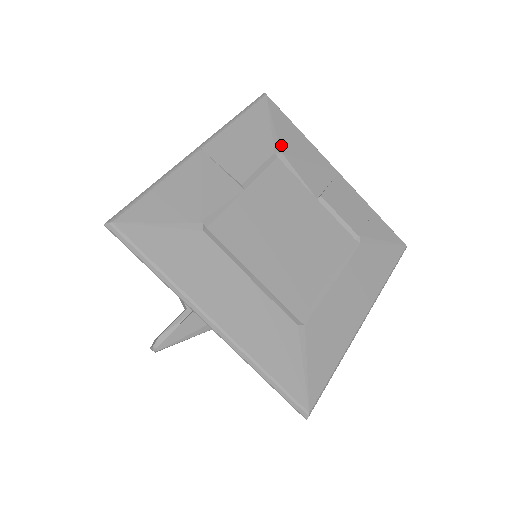
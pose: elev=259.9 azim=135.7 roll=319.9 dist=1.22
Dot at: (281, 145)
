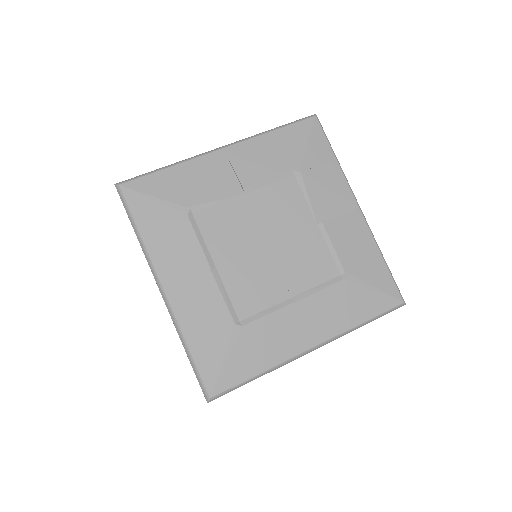
Dot at: (304, 165)
